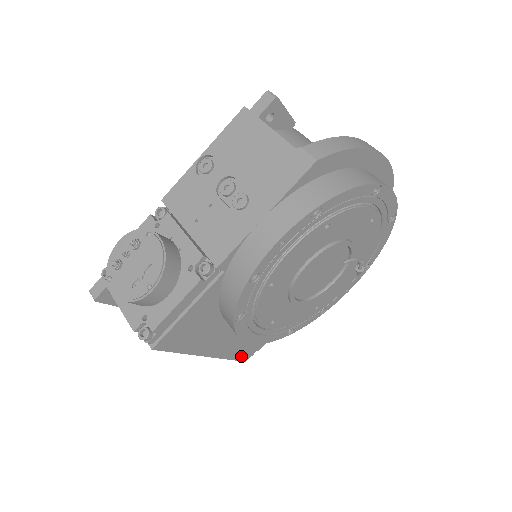
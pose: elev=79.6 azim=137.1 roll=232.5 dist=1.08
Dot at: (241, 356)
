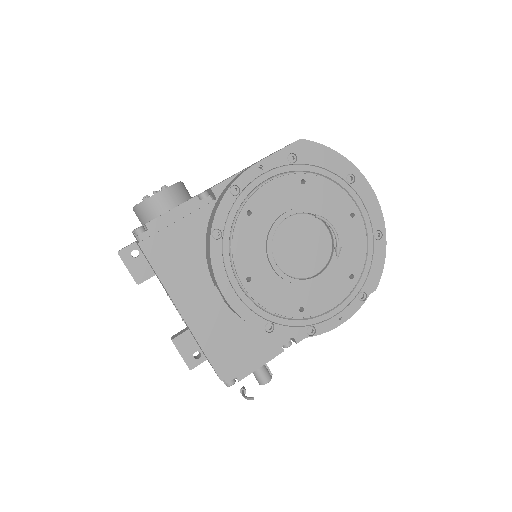
Dot at: (217, 362)
